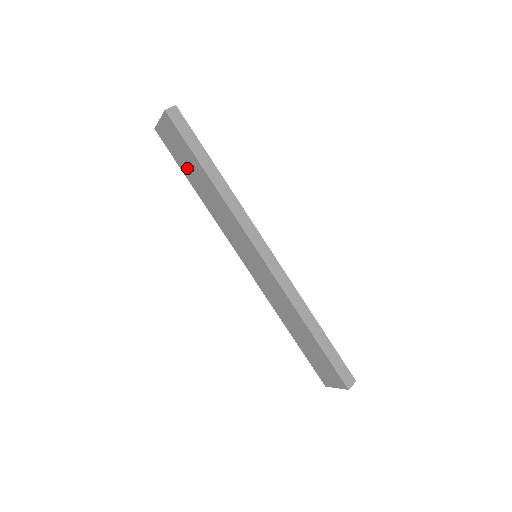
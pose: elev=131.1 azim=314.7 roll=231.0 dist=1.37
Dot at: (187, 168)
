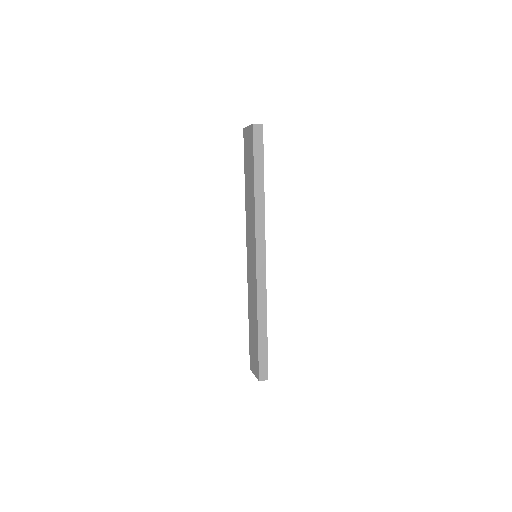
Dot at: (247, 169)
